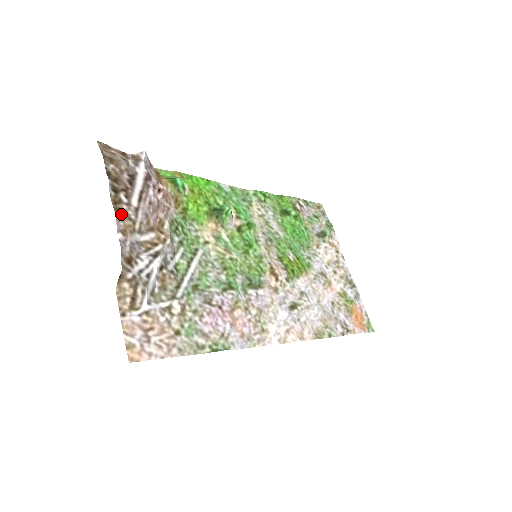
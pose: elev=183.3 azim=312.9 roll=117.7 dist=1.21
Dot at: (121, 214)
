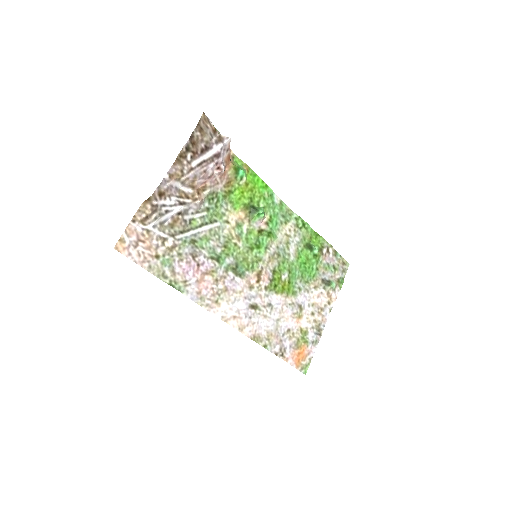
Dot at: (178, 165)
